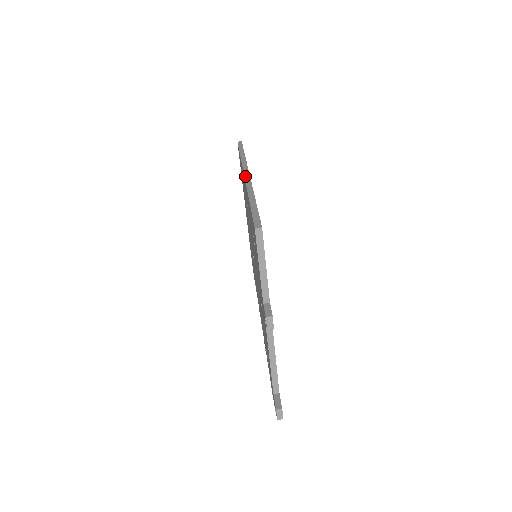
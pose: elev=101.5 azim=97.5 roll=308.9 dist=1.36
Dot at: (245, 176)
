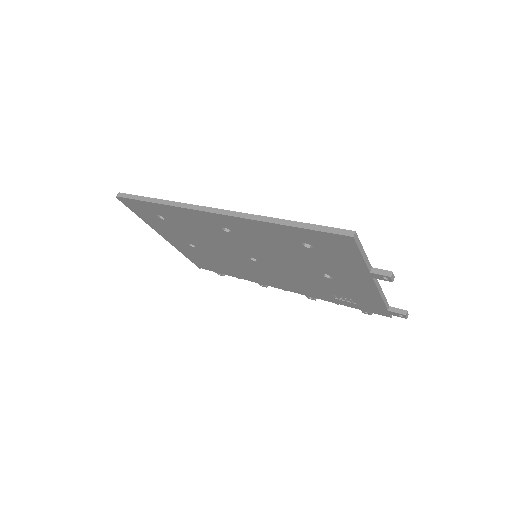
Dot at: (225, 214)
